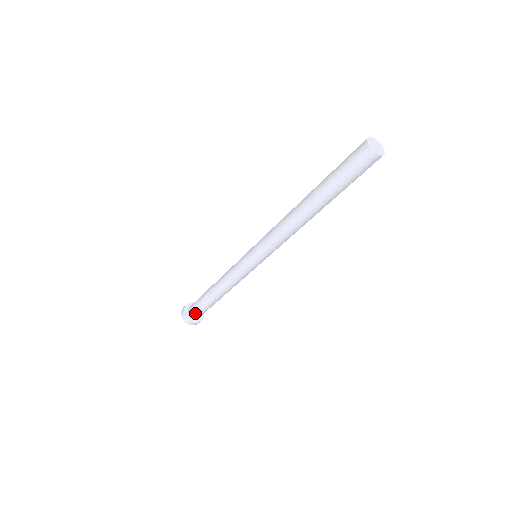
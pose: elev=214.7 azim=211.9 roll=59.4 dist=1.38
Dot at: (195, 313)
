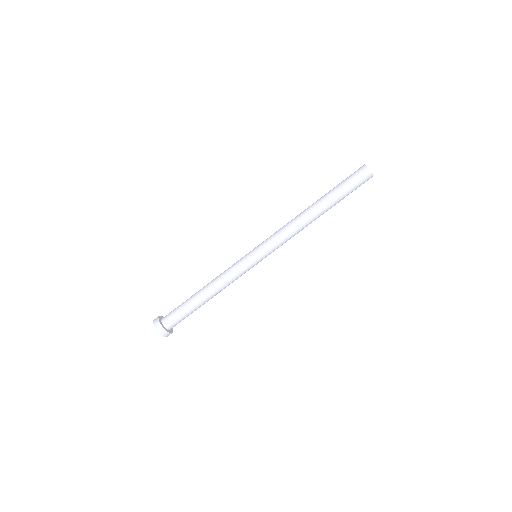
Dot at: (169, 314)
